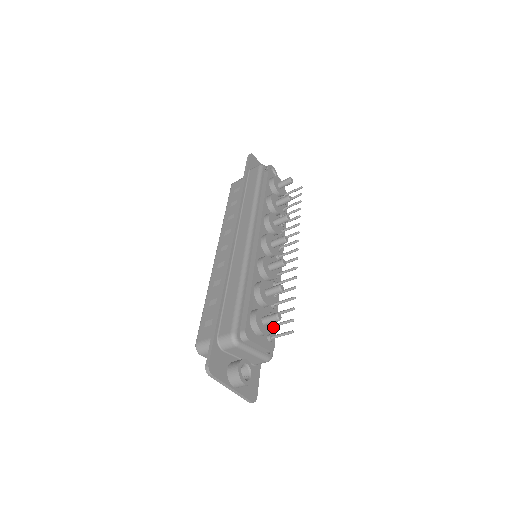
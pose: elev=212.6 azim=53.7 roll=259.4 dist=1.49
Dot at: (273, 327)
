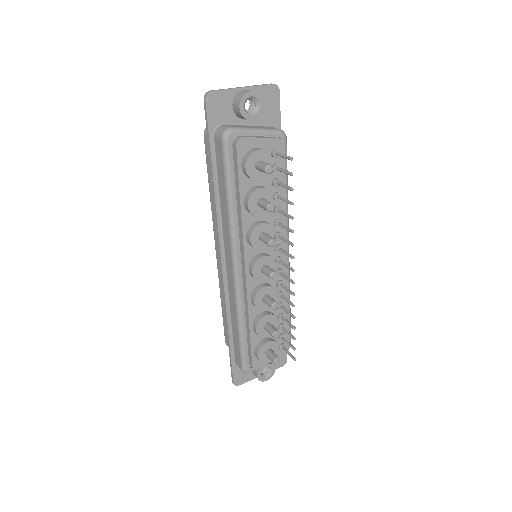
Dot at: (283, 338)
